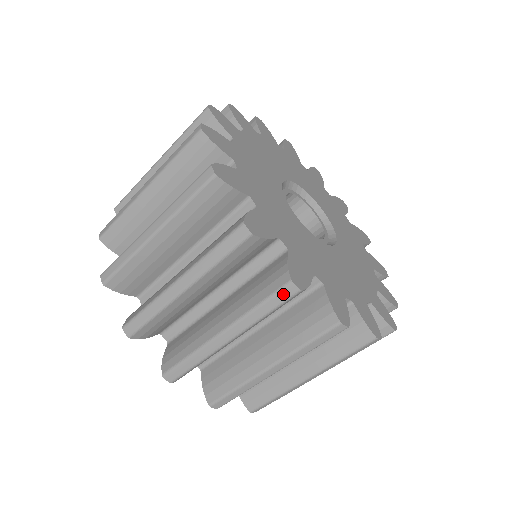
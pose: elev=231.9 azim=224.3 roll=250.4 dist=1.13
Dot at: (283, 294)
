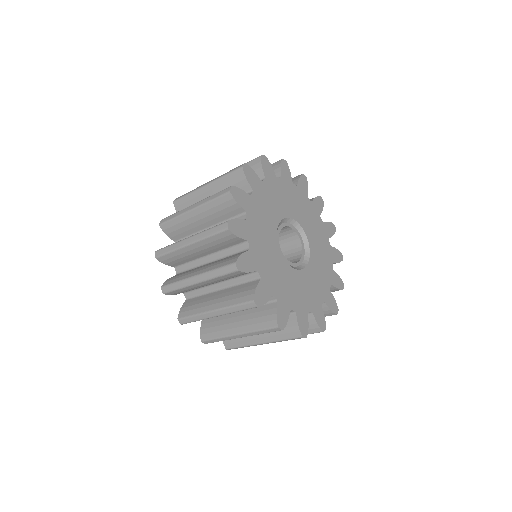
Dot at: (318, 332)
